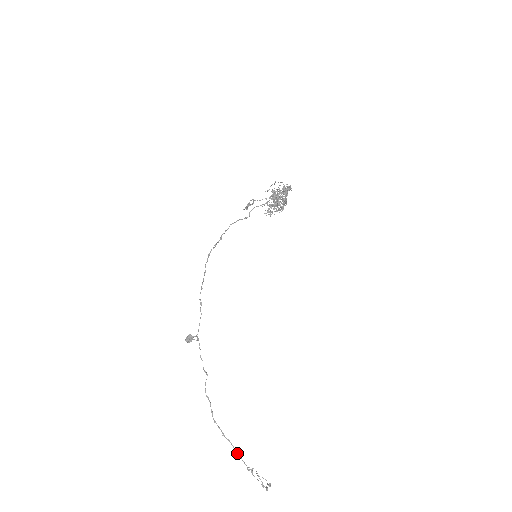
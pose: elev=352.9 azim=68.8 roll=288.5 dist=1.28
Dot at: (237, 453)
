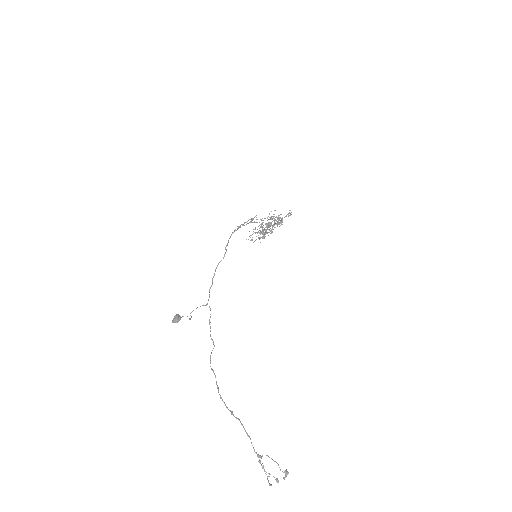
Dot at: (248, 435)
